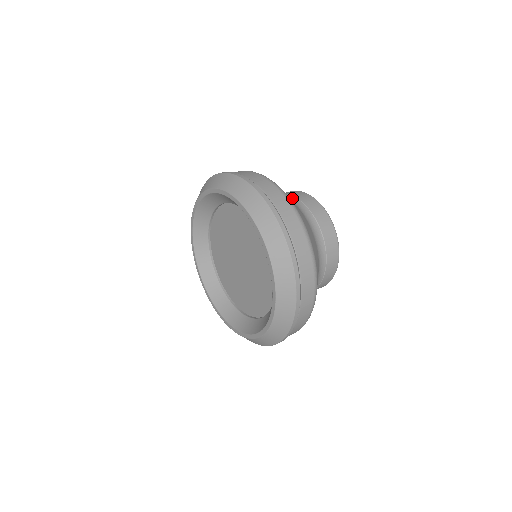
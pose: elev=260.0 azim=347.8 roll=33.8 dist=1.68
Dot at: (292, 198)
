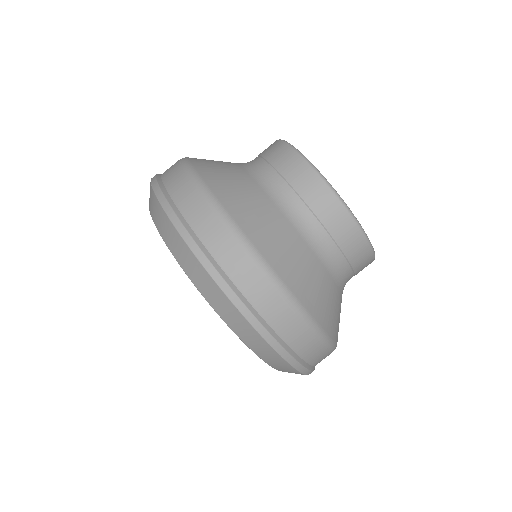
Dot at: (302, 211)
